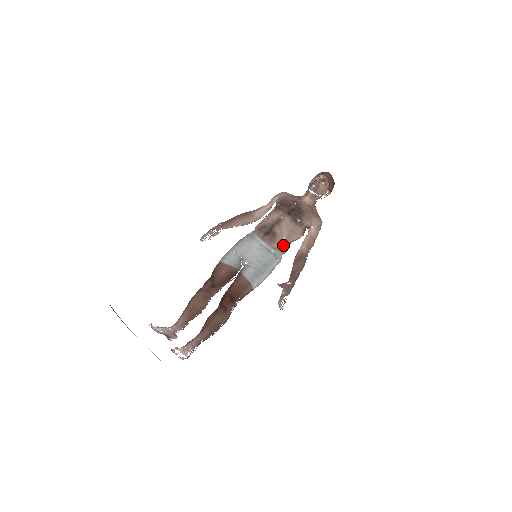
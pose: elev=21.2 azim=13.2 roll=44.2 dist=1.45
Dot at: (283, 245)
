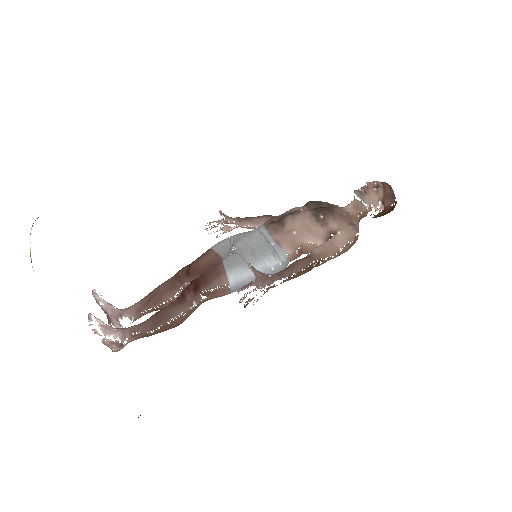
Dot at: (289, 241)
